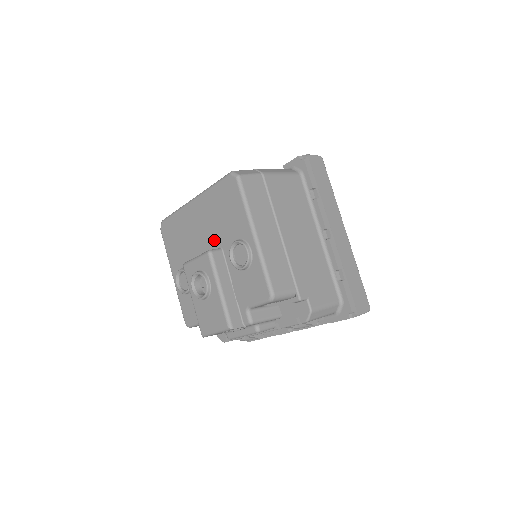
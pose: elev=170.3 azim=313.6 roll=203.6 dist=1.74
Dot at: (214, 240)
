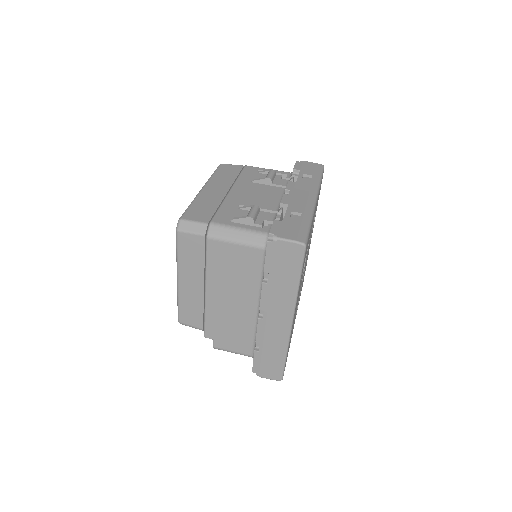
Dot at: occluded
